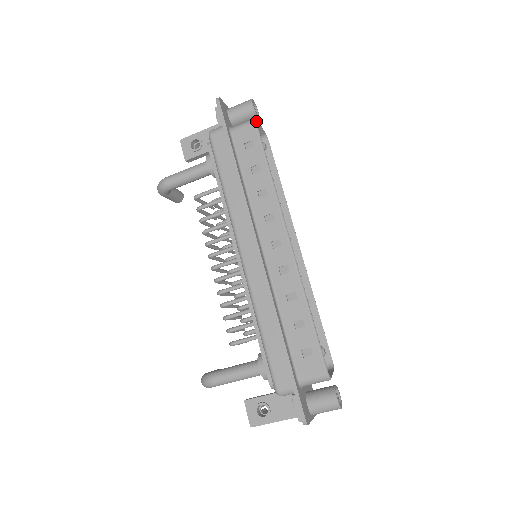
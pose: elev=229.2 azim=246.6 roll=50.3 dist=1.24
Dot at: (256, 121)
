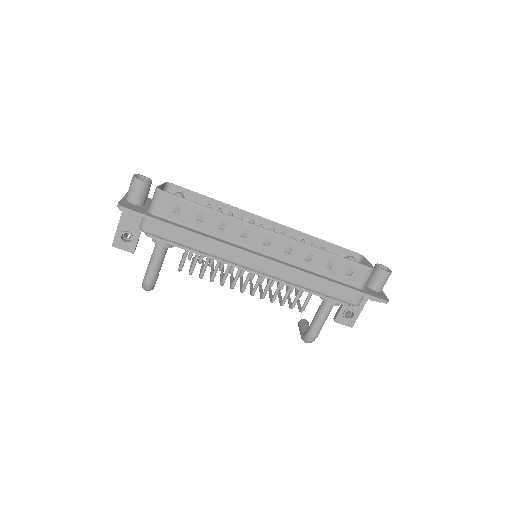
Dot at: (161, 190)
